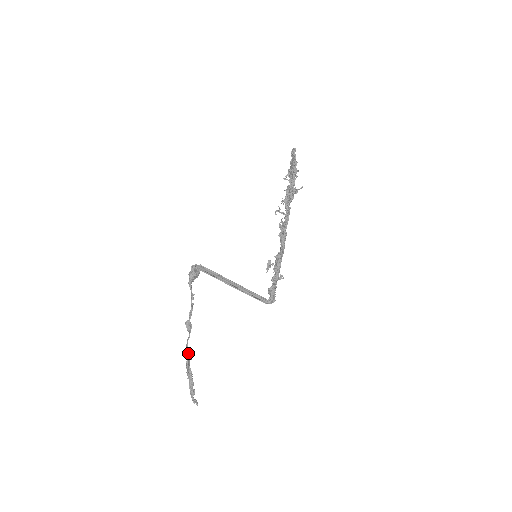
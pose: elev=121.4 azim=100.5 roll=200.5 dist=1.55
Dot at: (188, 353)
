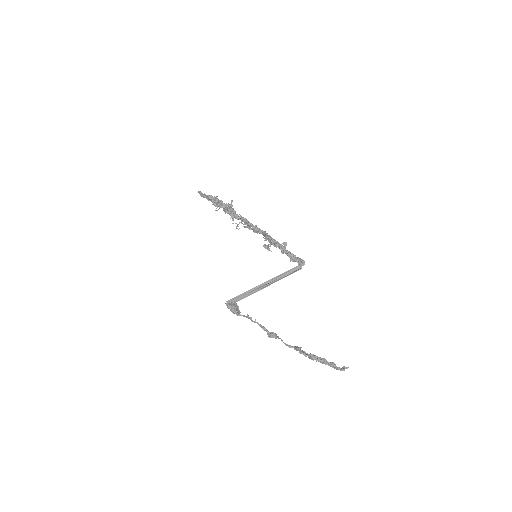
Dot at: (294, 348)
